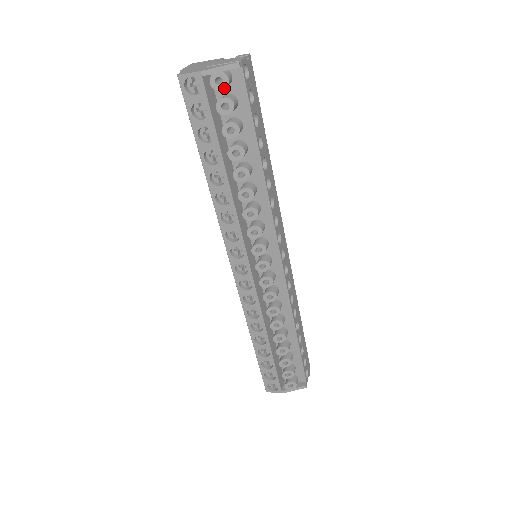
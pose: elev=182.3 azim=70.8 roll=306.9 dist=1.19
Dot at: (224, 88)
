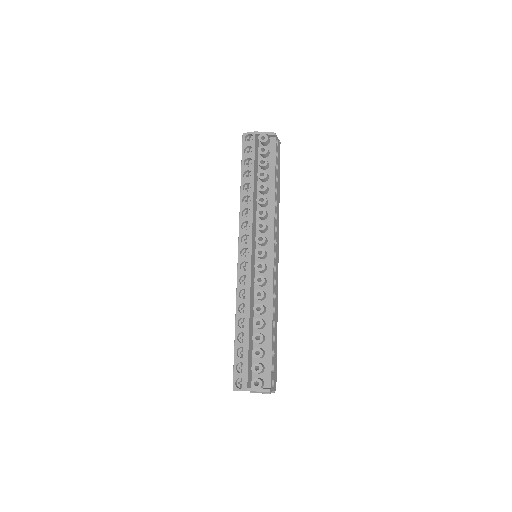
Dot at: (265, 142)
